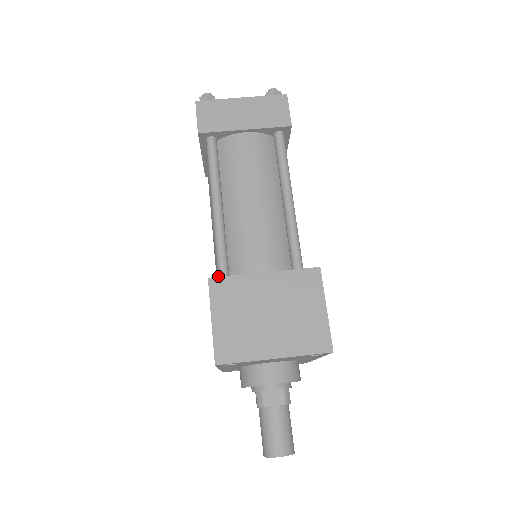
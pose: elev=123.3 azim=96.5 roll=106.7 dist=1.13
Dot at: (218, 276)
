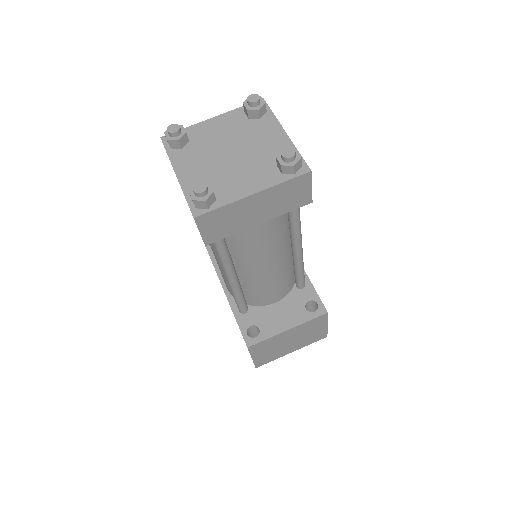
Dot at: occluded
